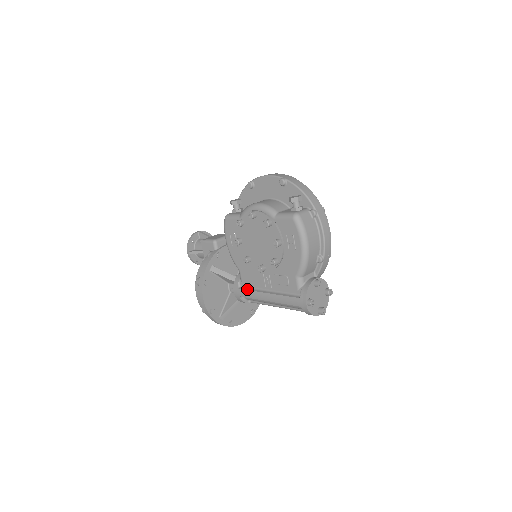
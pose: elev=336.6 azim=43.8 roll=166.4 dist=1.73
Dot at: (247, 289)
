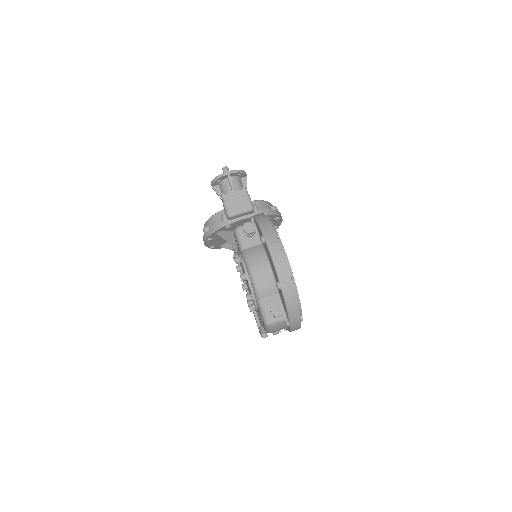
Dot at: occluded
